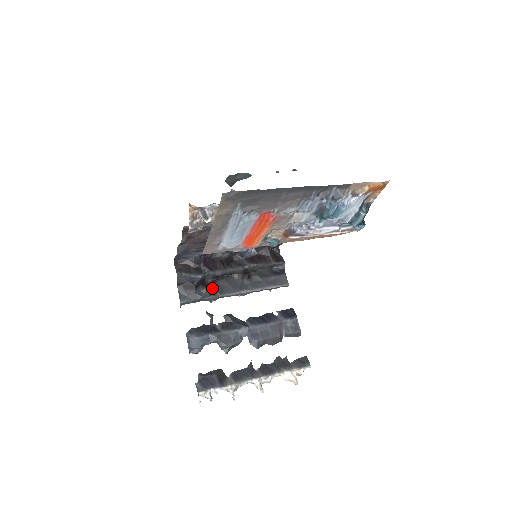
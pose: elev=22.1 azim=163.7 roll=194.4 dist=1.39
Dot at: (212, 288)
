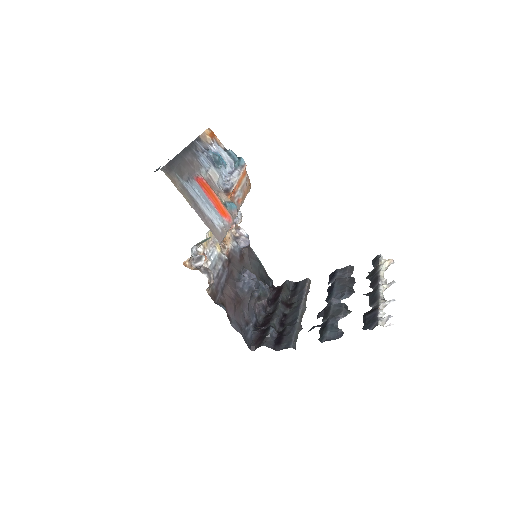
Dot at: occluded
